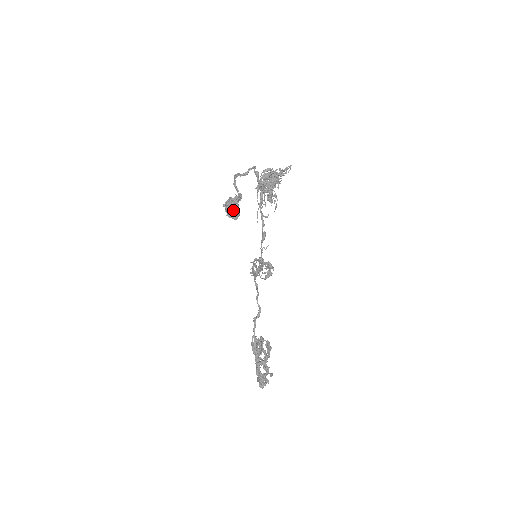
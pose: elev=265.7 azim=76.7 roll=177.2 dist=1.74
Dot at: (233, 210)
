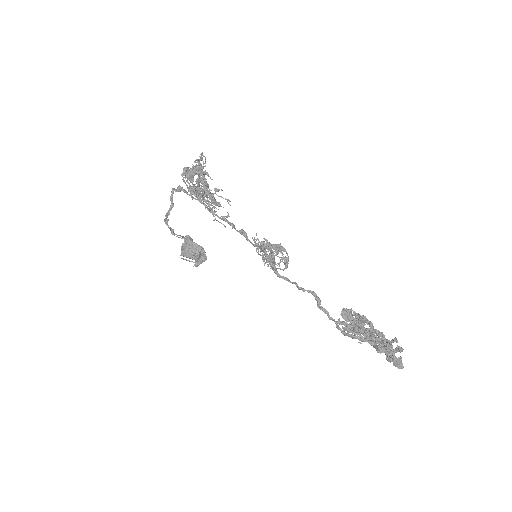
Dot at: (194, 251)
